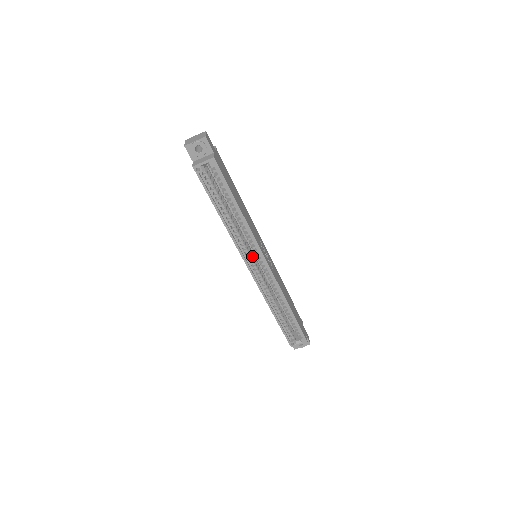
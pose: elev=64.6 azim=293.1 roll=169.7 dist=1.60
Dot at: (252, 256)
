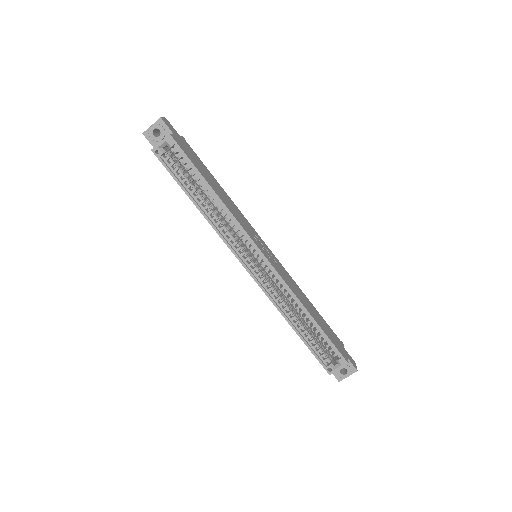
Dot at: occluded
